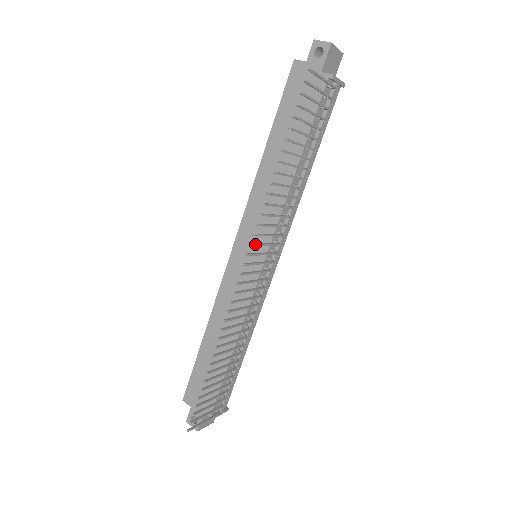
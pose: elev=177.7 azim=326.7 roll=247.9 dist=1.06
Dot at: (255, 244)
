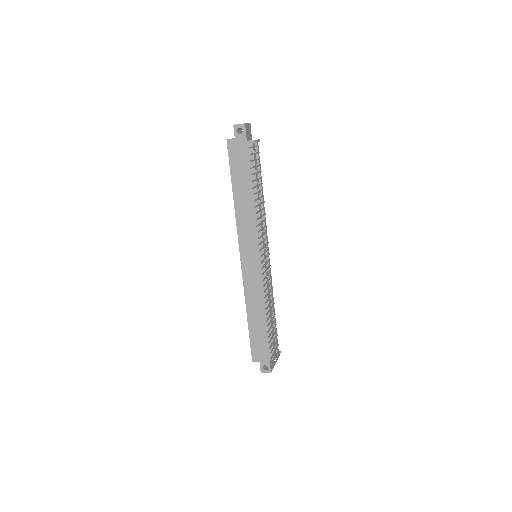
Dot at: (261, 249)
